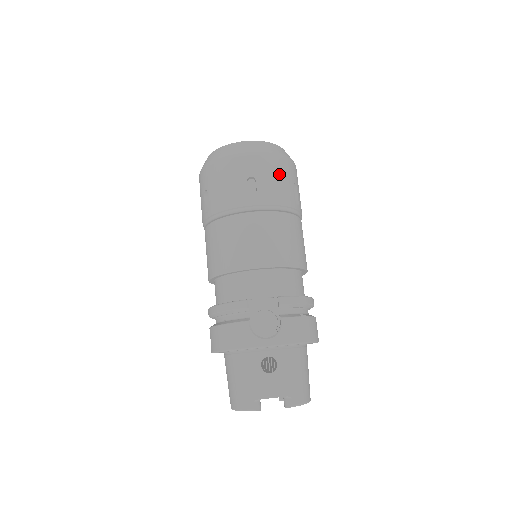
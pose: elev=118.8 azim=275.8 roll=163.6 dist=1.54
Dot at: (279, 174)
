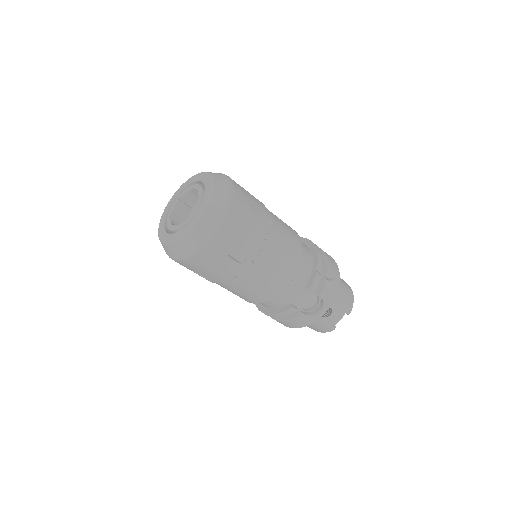
Dot at: (242, 225)
